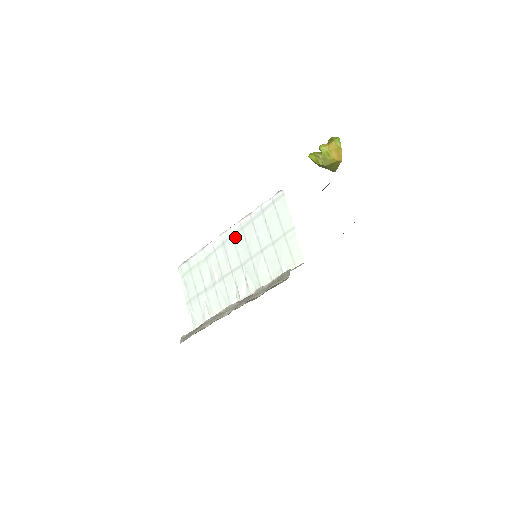
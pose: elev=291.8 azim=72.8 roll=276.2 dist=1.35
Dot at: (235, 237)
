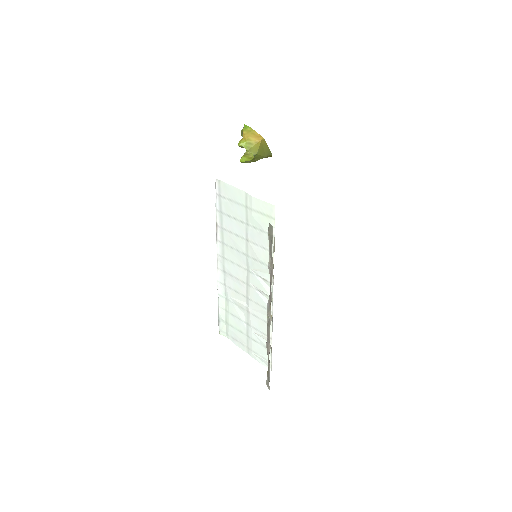
Dot at: (225, 256)
